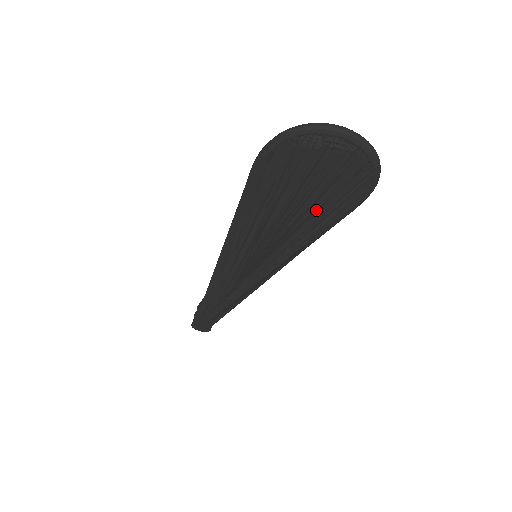
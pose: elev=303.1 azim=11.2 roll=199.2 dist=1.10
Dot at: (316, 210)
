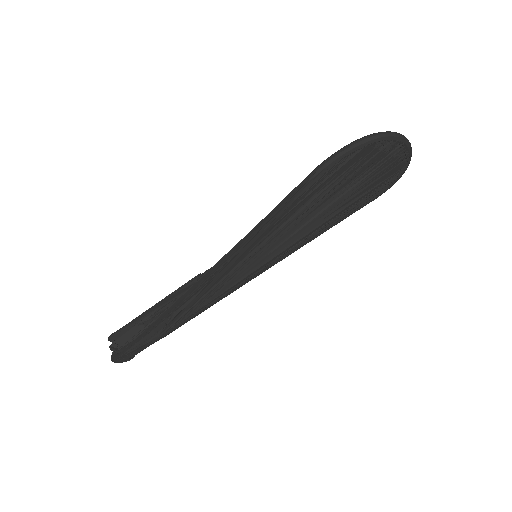
Dot at: (345, 206)
